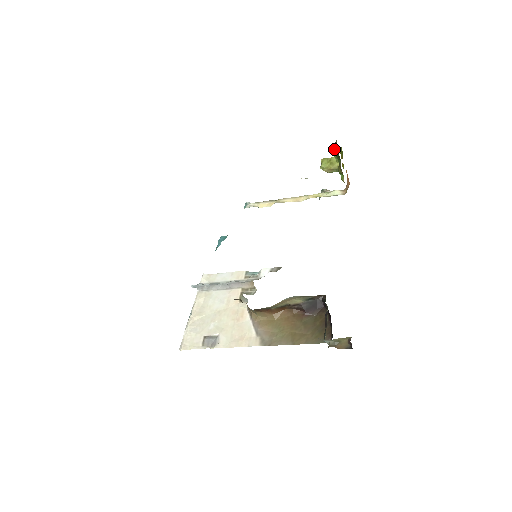
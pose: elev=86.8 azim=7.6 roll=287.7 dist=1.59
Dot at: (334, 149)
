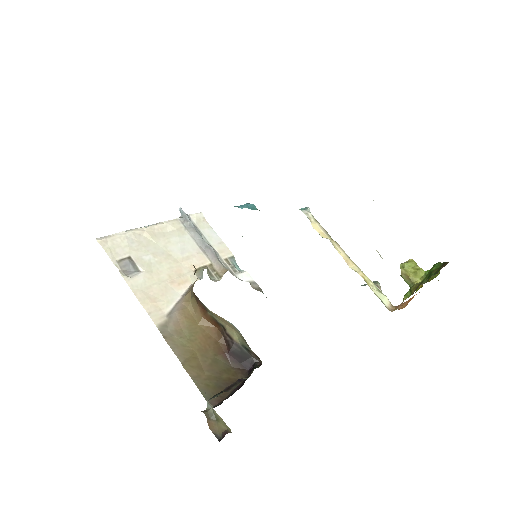
Dot at: (435, 266)
